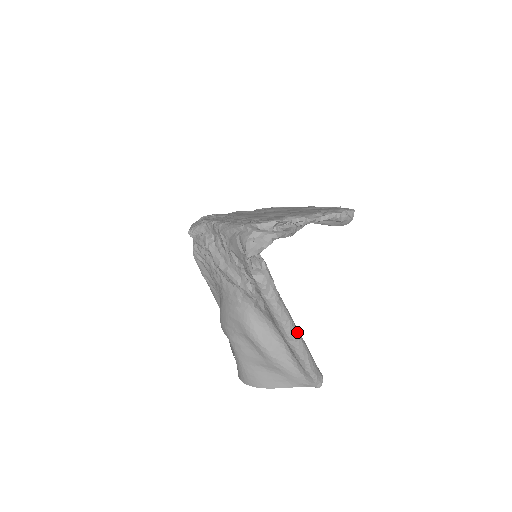
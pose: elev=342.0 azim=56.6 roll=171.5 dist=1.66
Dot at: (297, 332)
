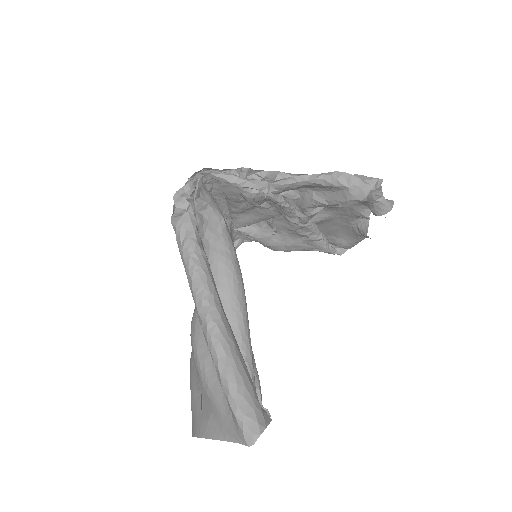
Dot at: (215, 314)
